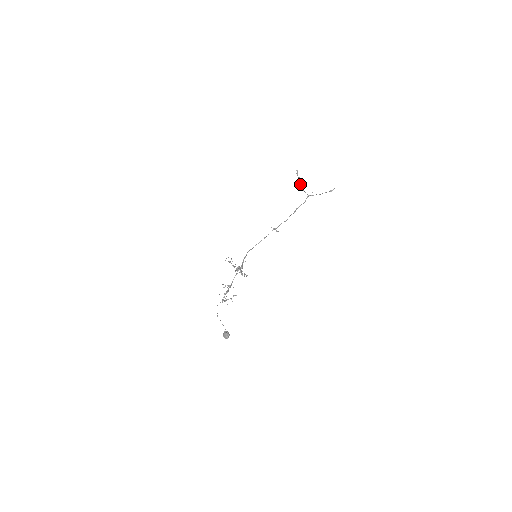
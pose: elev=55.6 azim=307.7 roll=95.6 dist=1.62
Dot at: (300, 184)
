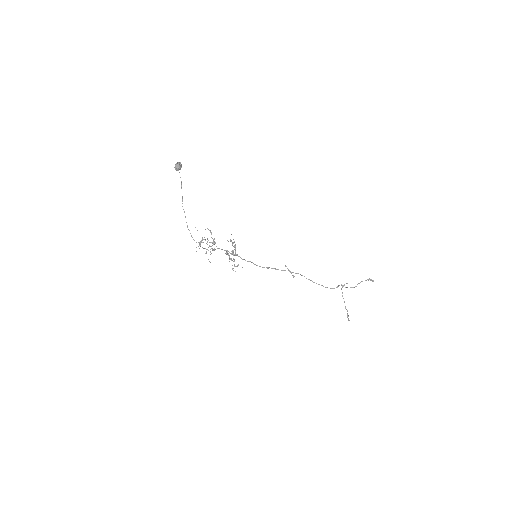
Dot at: occluded
